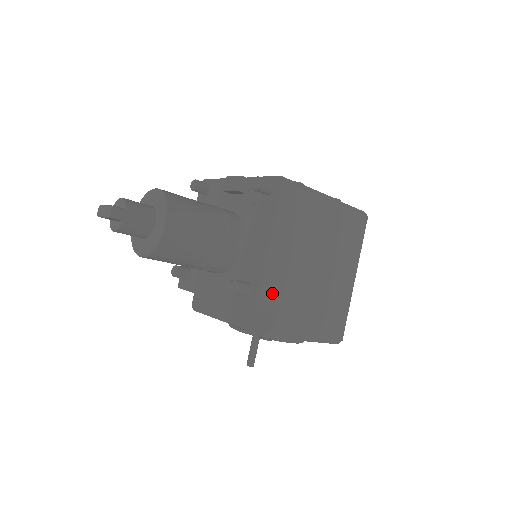
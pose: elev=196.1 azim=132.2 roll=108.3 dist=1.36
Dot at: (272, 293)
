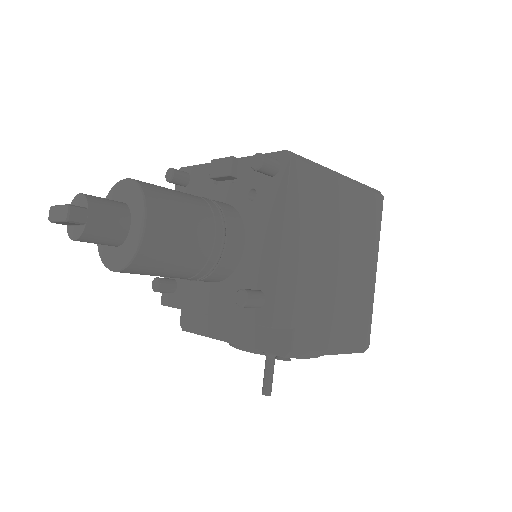
Dot at: (290, 301)
